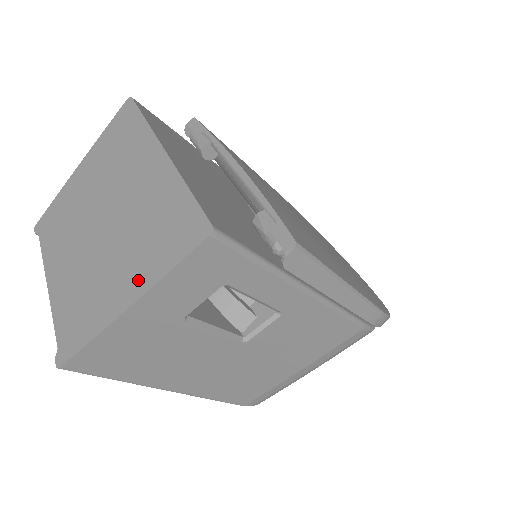
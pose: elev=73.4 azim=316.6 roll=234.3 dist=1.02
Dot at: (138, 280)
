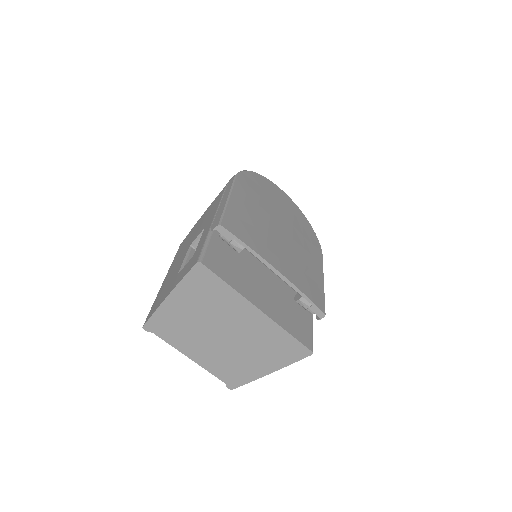
Dot at: (272, 365)
